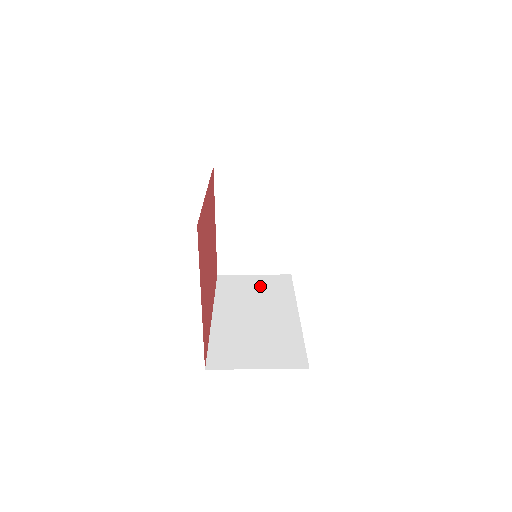
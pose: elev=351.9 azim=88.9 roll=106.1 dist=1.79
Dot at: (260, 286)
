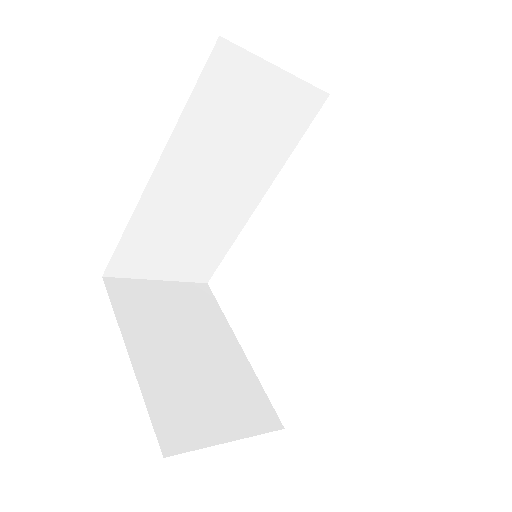
Dot at: occluded
